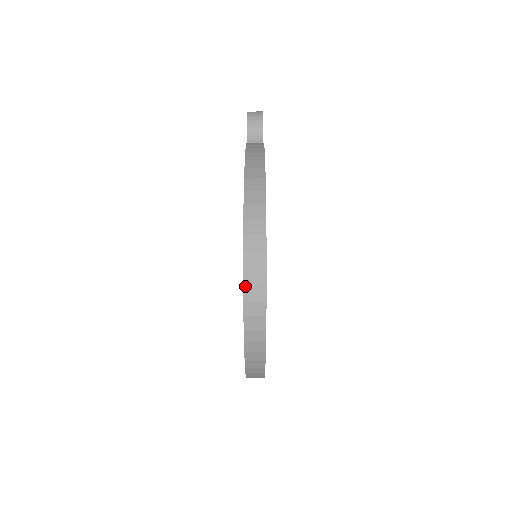
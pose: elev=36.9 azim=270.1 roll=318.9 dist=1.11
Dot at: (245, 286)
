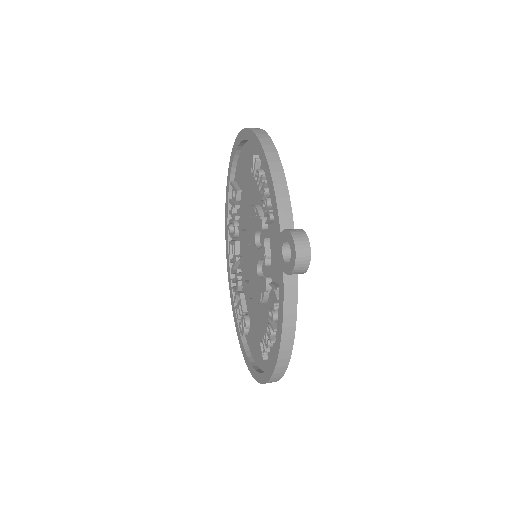
Dot at: (257, 381)
